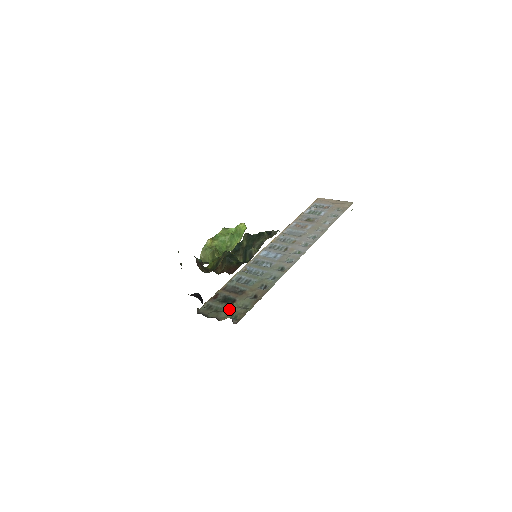
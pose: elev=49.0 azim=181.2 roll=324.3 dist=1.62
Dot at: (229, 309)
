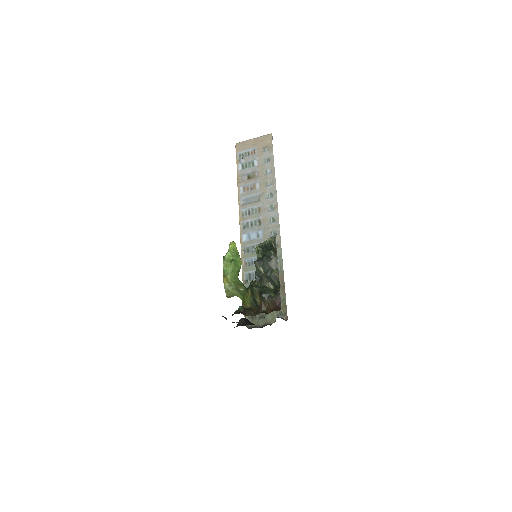
Dot at: occluded
